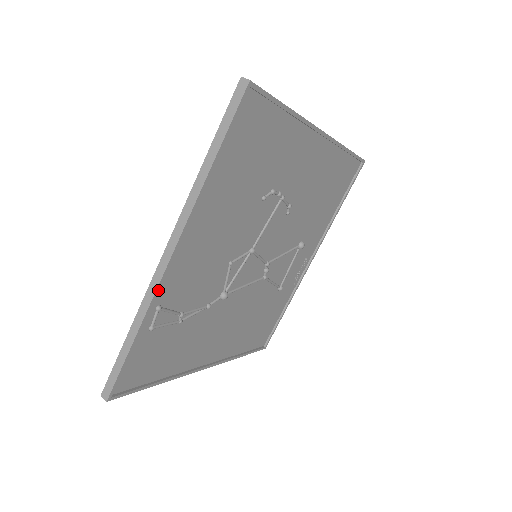
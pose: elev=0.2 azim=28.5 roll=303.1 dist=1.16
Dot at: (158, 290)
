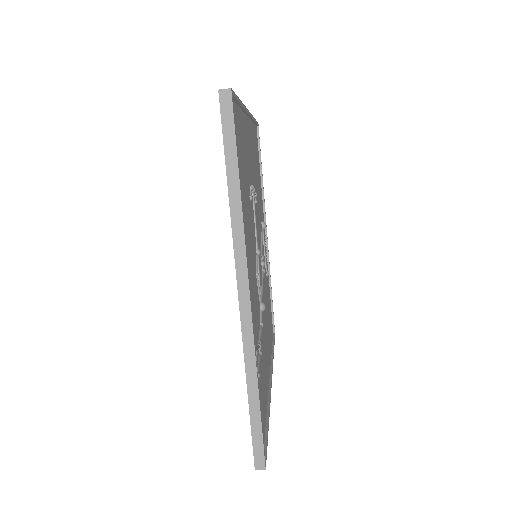
Dot at: (253, 335)
